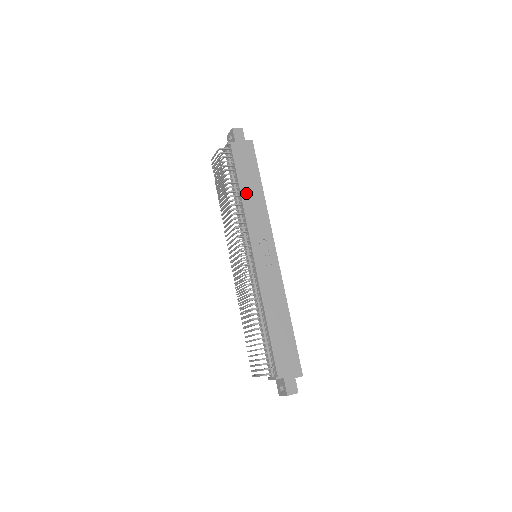
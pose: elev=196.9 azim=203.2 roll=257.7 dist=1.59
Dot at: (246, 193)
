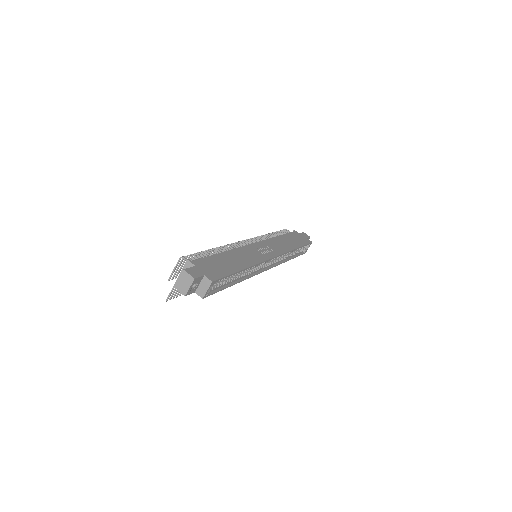
Dot at: (283, 239)
